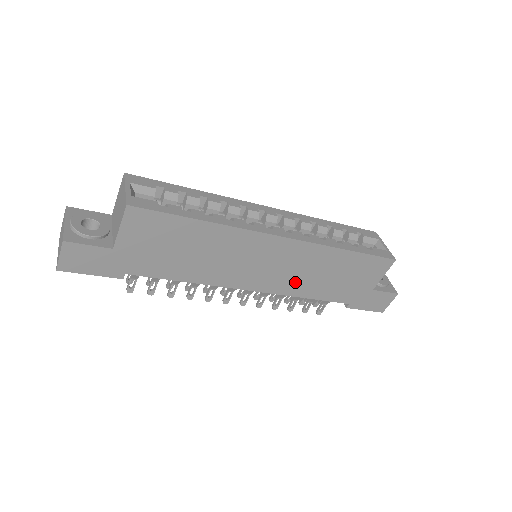
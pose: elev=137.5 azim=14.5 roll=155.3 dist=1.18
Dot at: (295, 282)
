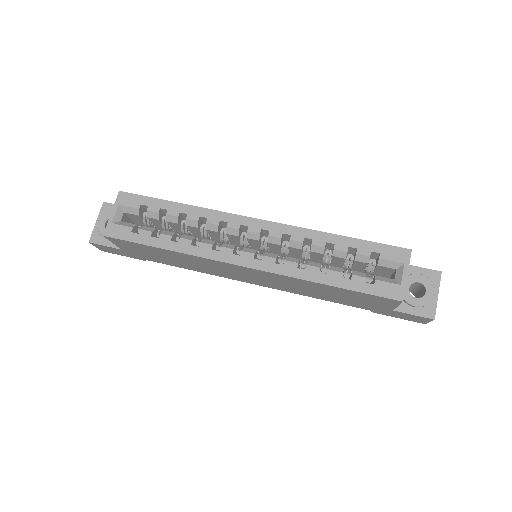
Dot at: (291, 288)
